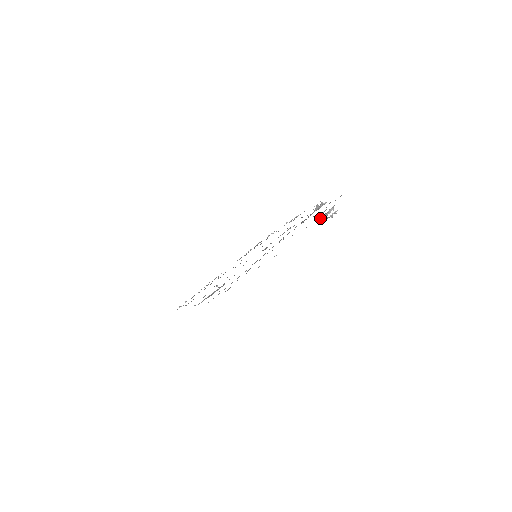
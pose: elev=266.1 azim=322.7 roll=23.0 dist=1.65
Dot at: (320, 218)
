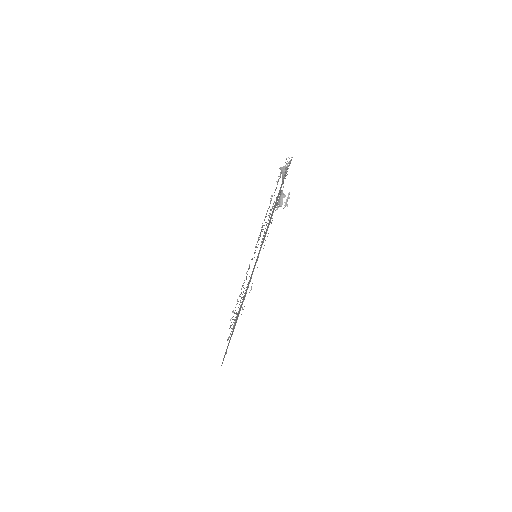
Dot at: occluded
